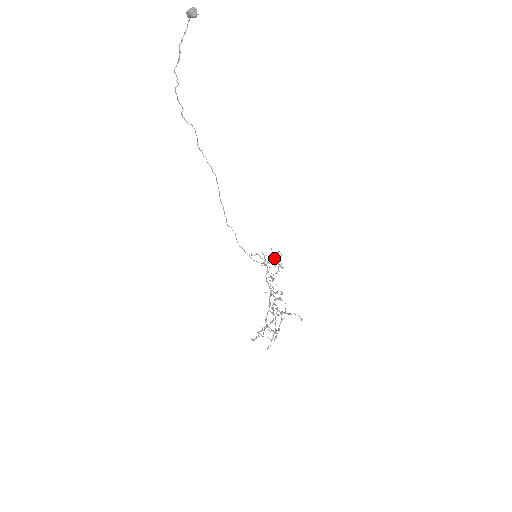
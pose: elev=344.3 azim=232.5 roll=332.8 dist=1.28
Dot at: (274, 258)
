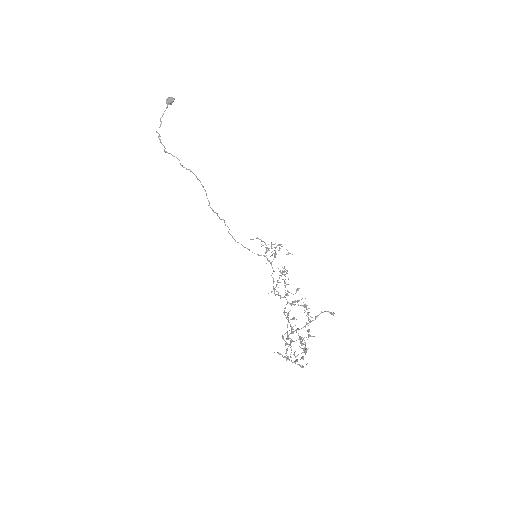
Dot at: (277, 245)
